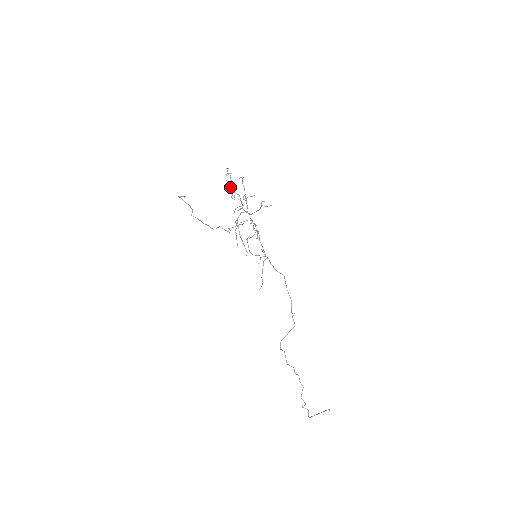
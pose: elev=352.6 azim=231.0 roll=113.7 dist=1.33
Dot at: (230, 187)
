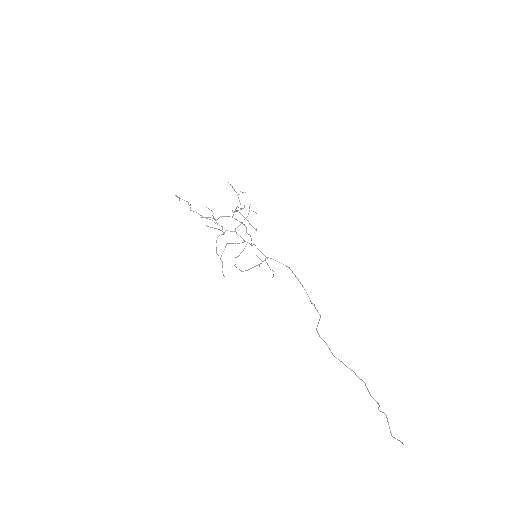
Dot at: (206, 225)
